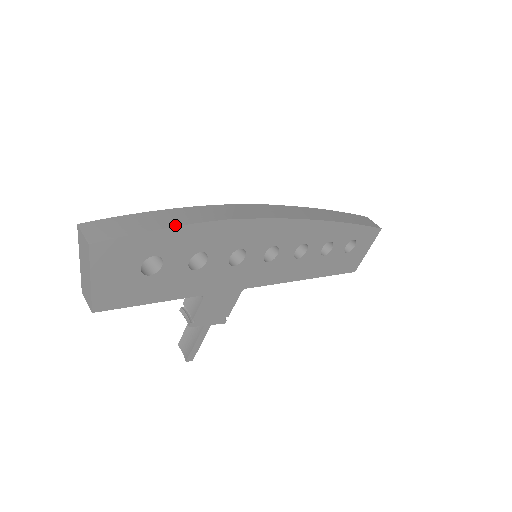
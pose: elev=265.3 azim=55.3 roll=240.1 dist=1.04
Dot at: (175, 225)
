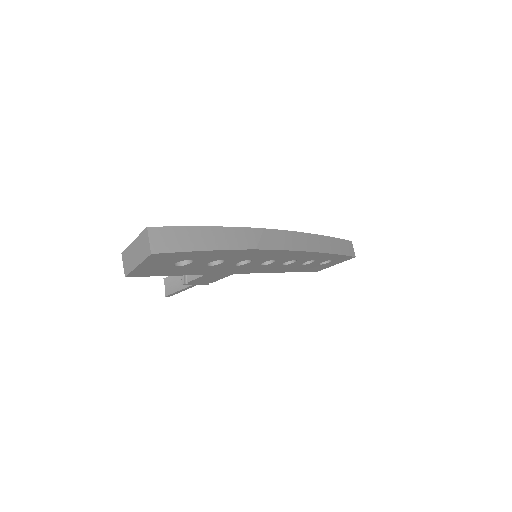
Dot at: (216, 249)
